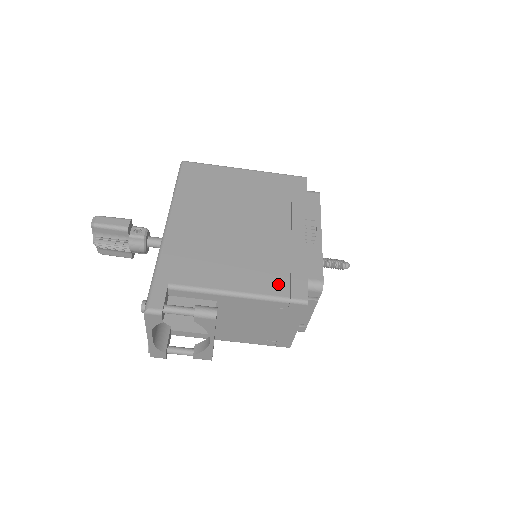
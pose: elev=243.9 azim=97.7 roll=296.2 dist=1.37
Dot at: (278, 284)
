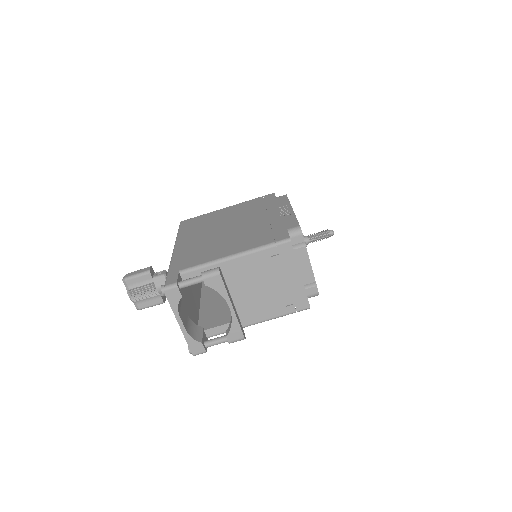
Dot at: (264, 240)
